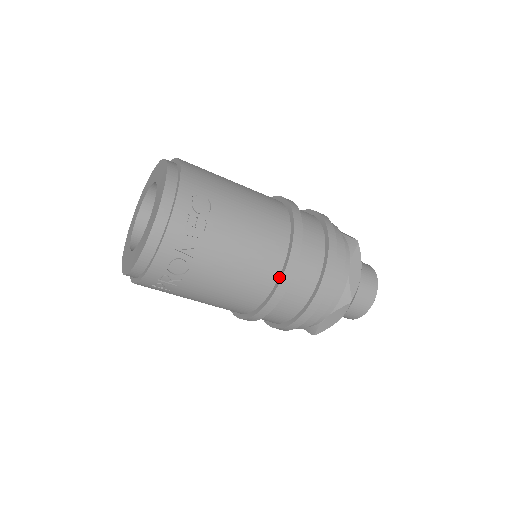
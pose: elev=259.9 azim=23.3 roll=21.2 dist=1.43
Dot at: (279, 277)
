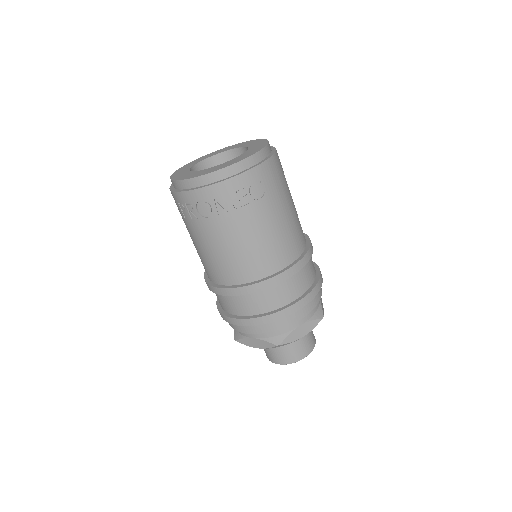
Dot at: (253, 282)
